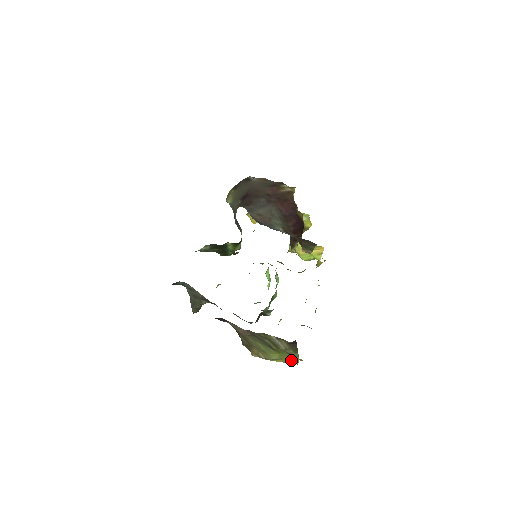
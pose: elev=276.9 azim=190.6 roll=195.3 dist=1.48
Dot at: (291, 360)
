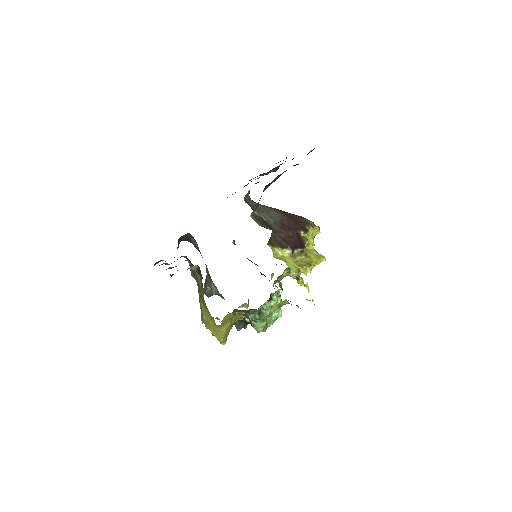
Dot at: (218, 334)
